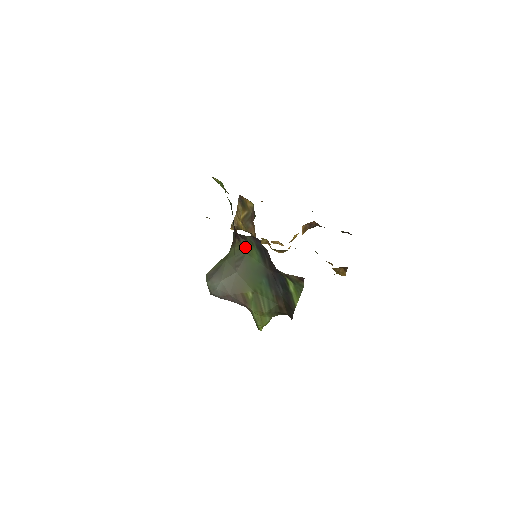
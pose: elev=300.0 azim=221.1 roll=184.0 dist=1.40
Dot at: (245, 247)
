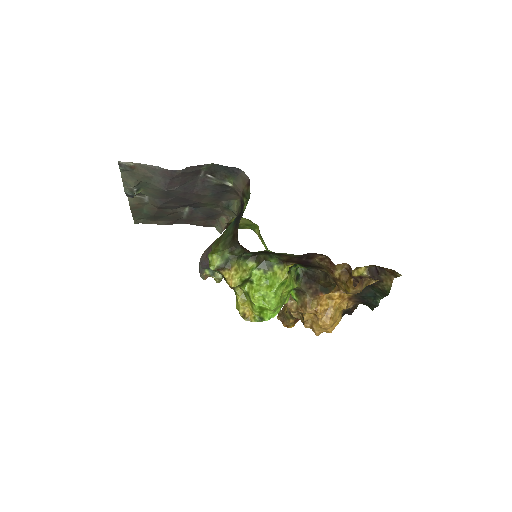
Dot at: occluded
